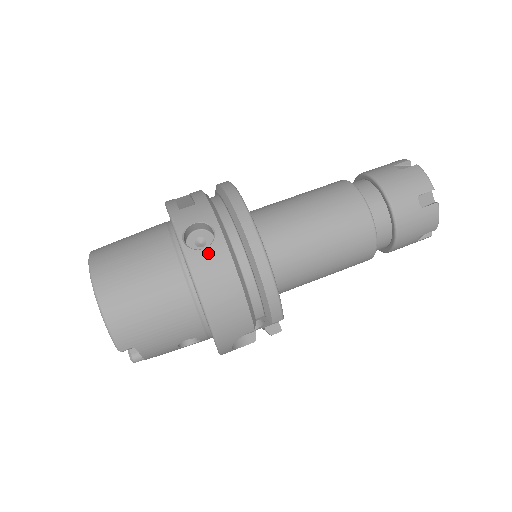
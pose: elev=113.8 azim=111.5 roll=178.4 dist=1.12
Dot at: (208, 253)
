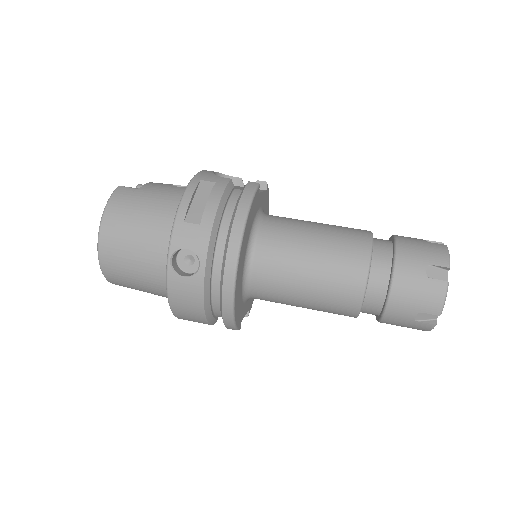
Dot at: (186, 282)
